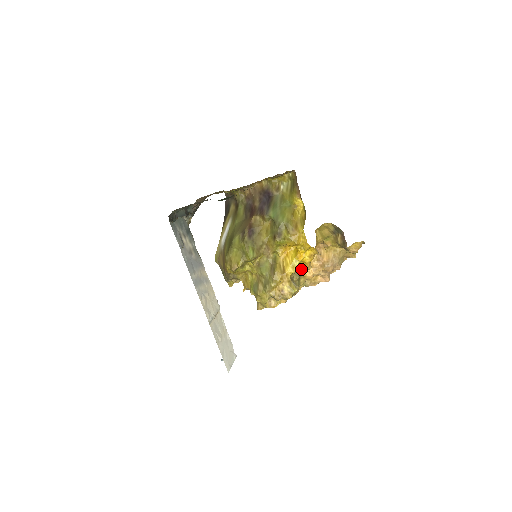
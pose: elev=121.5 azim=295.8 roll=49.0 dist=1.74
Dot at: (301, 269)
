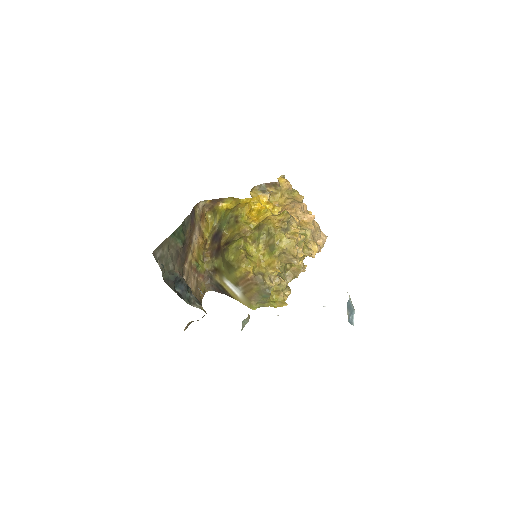
Dot at: (276, 214)
